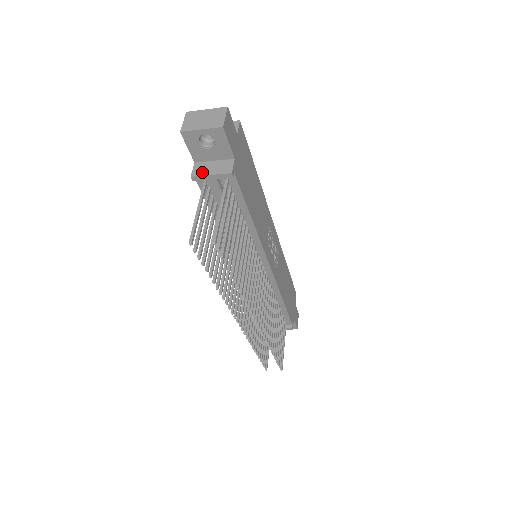
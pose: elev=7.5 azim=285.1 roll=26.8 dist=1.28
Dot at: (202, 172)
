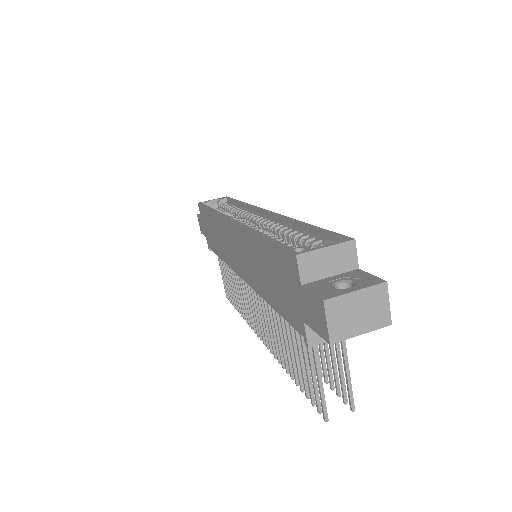
Dot at: occluded
